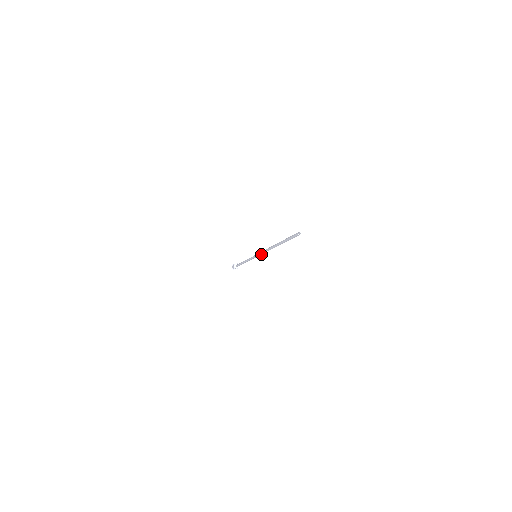
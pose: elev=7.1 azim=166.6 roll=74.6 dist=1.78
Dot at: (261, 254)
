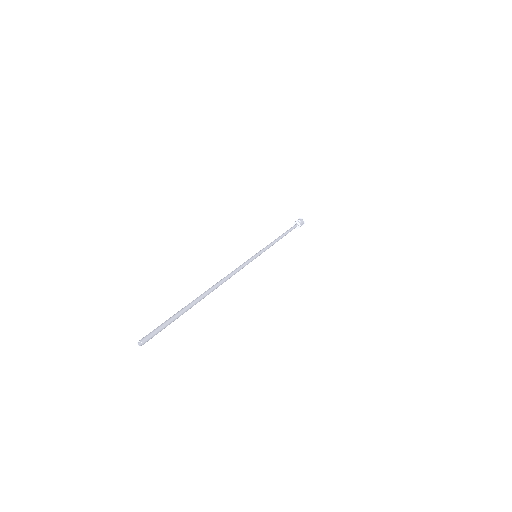
Dot at: (244, 266)
